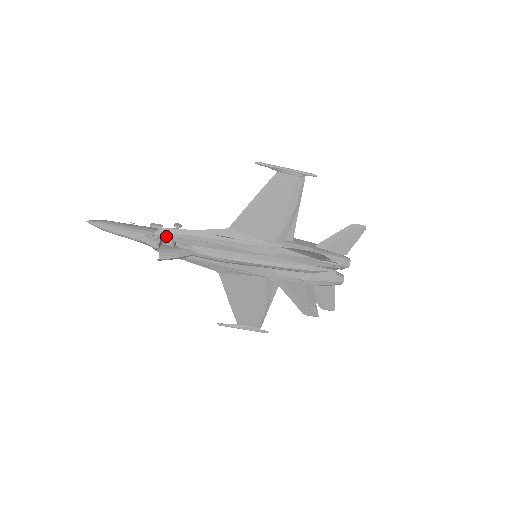
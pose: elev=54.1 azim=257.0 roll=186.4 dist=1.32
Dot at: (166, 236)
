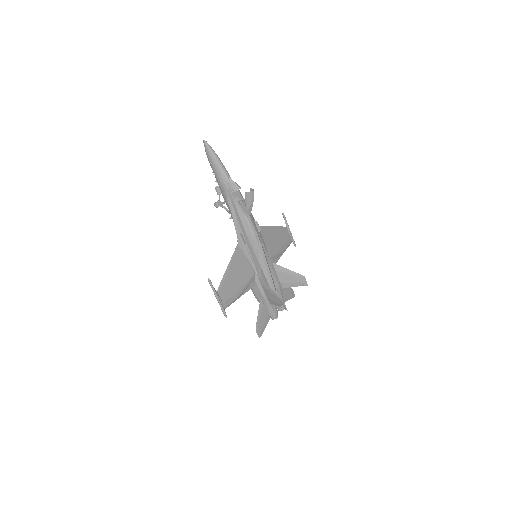
Dot at: (238, 193)
